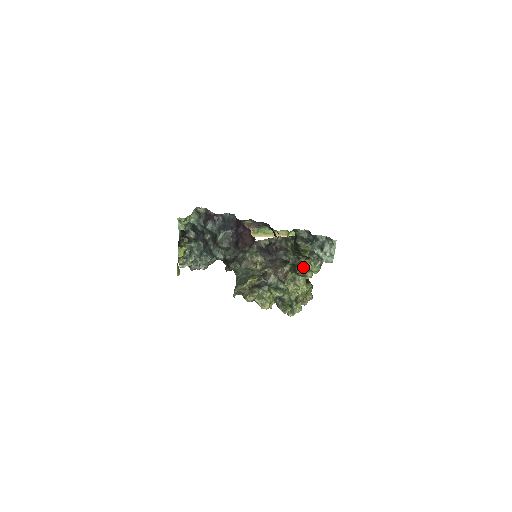
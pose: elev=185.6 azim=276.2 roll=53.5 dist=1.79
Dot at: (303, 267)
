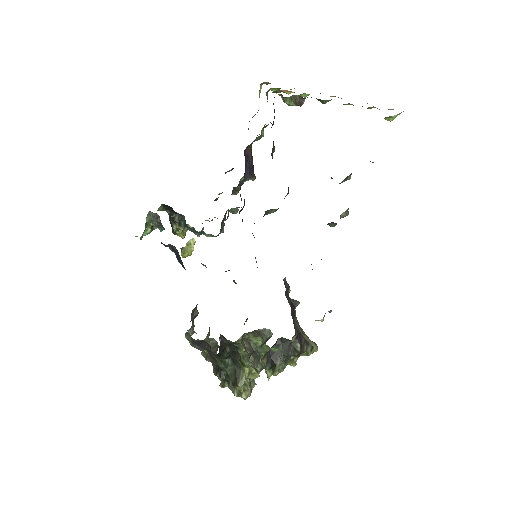
Dot at: occluded
